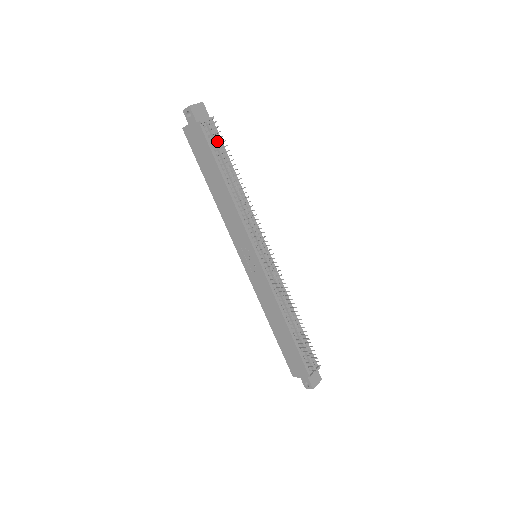
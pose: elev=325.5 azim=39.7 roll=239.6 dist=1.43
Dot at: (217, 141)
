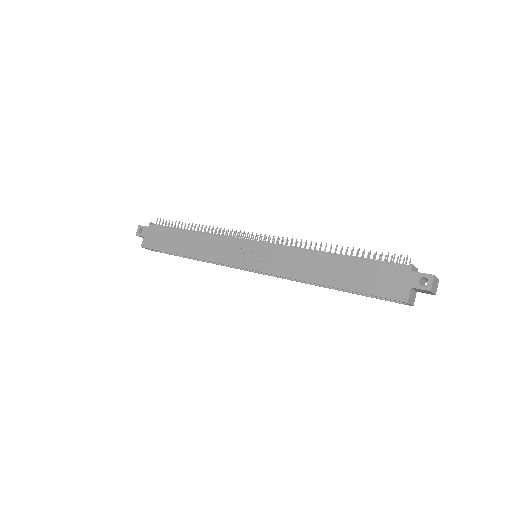
Dot at: occluded
